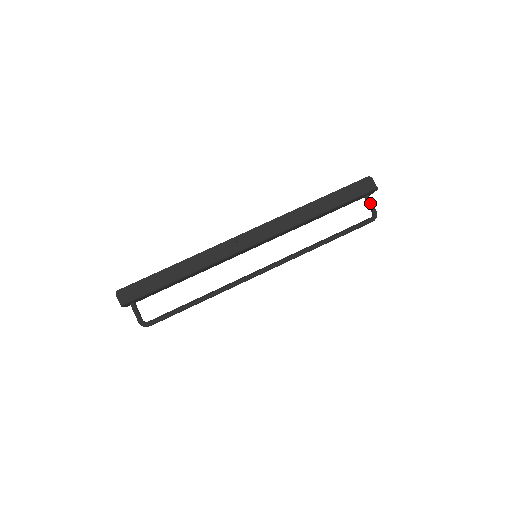
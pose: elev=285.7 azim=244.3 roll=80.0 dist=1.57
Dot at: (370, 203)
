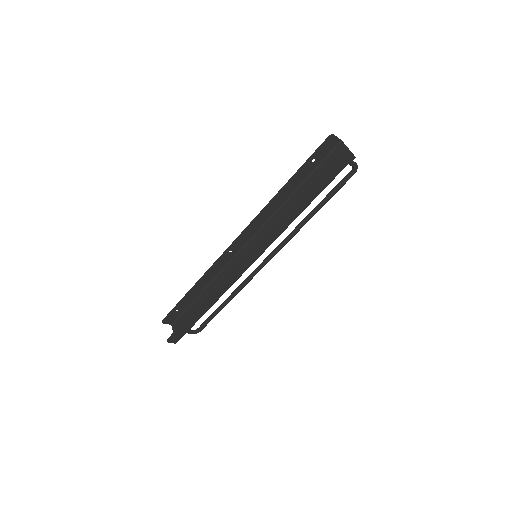
Dot at: occluded
